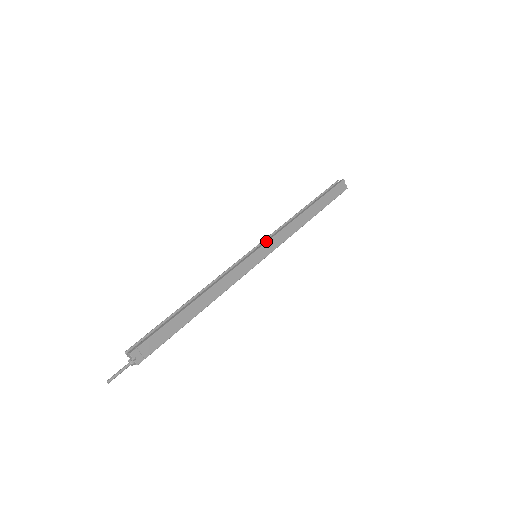
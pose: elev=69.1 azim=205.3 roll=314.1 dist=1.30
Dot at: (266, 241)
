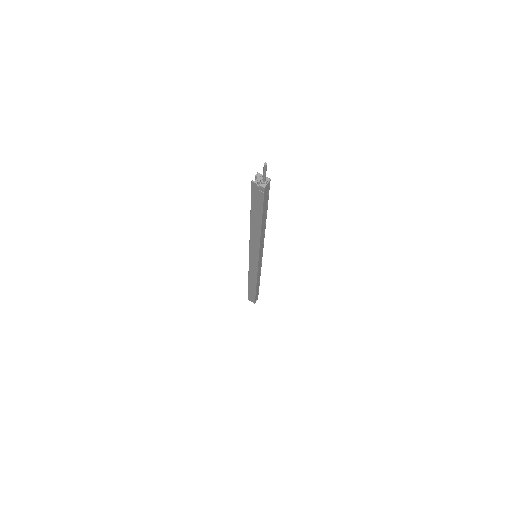
Dot at: occluded
